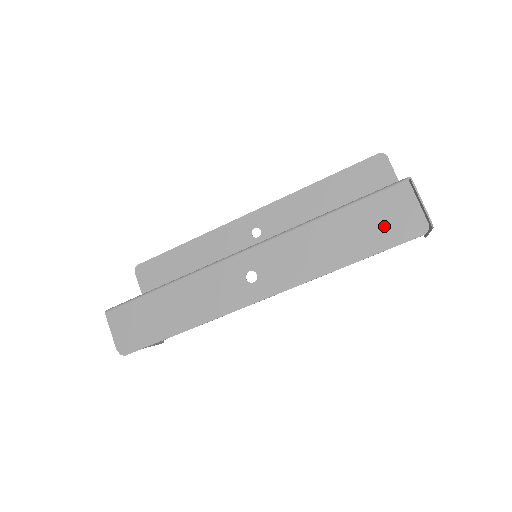
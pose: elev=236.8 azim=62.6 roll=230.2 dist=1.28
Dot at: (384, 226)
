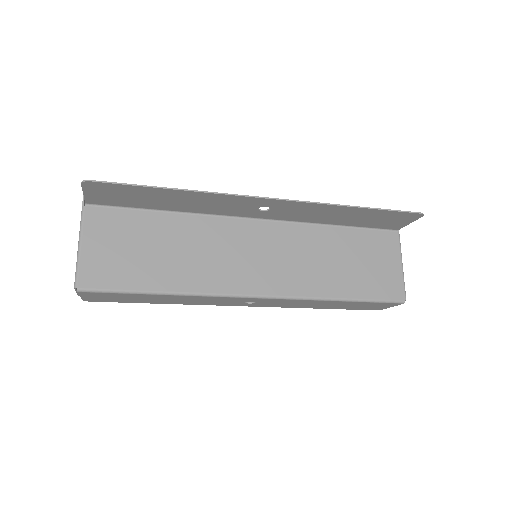
Dot at: (362, 307)
